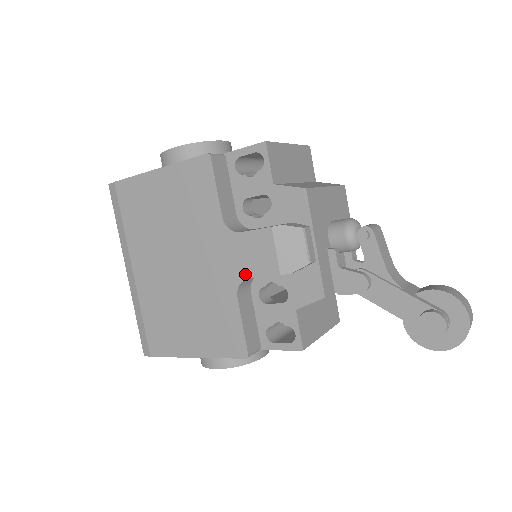
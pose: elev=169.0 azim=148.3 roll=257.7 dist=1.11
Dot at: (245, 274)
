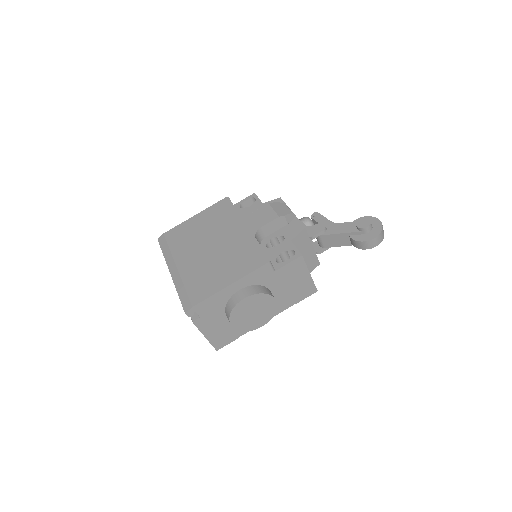
Dot at: (258, 227)
